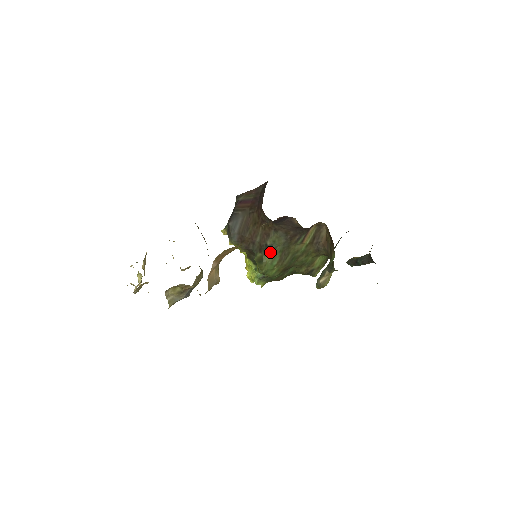
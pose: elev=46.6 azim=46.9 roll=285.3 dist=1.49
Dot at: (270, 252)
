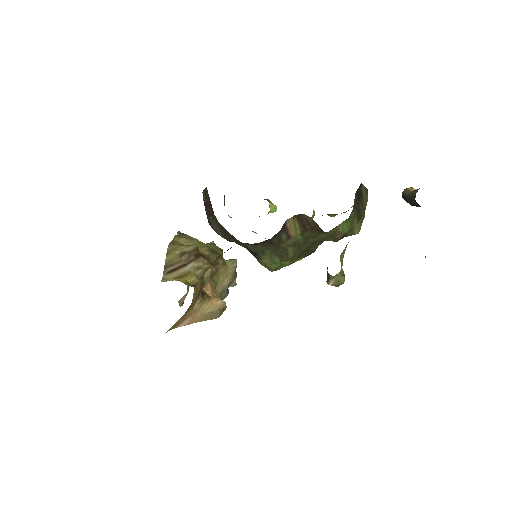
Dot at: (261, 257)
